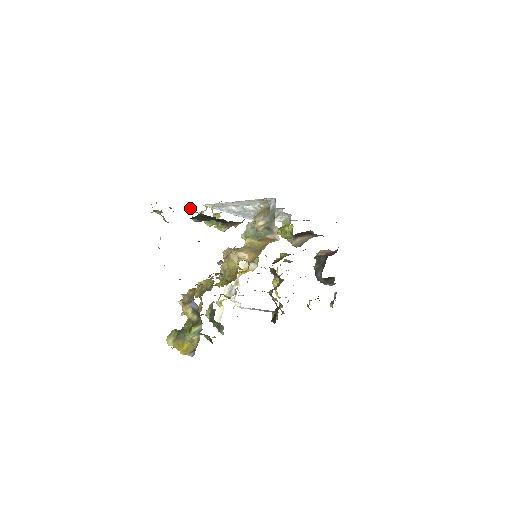
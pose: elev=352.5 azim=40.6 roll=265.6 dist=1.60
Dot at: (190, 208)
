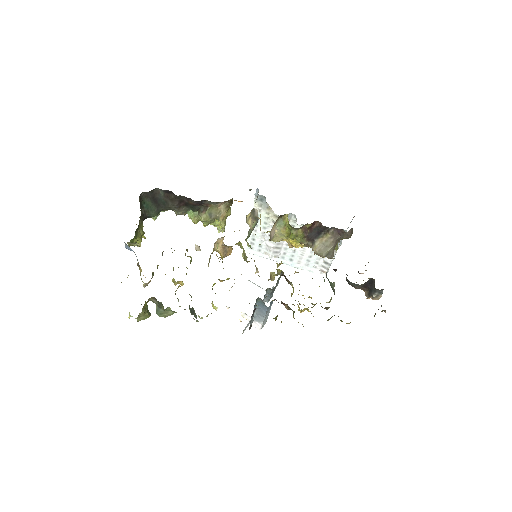
Dot at: occluded
